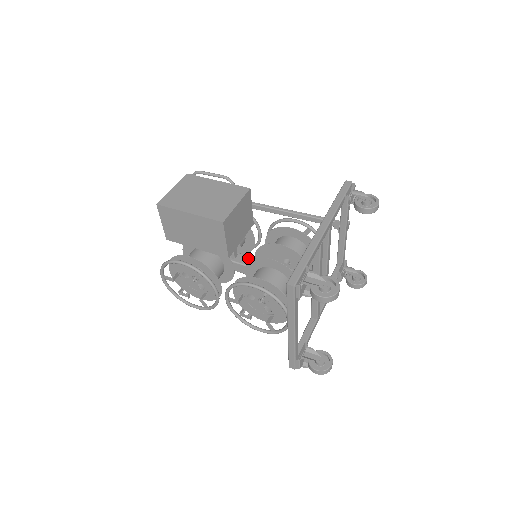
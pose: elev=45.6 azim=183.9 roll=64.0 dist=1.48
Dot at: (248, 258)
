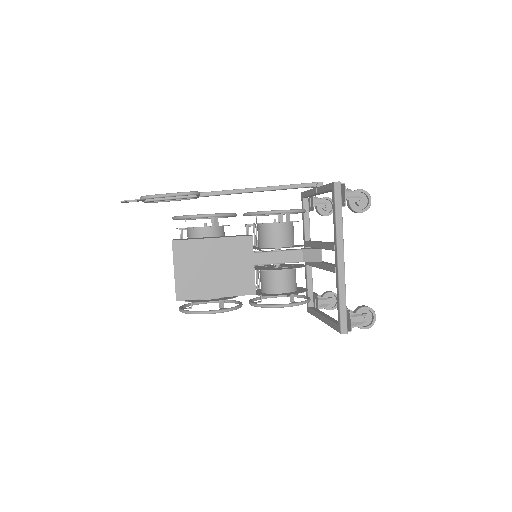
Dot at: occluded
